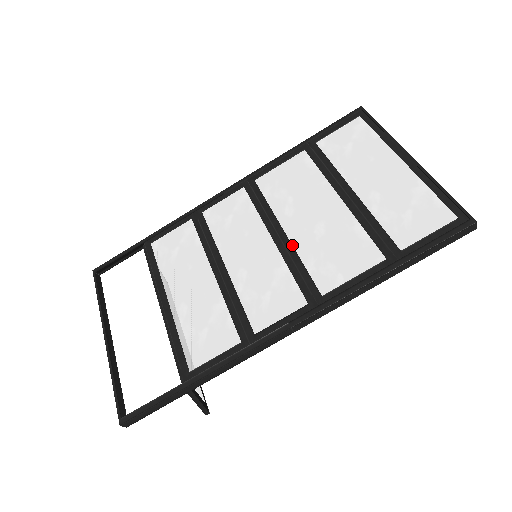
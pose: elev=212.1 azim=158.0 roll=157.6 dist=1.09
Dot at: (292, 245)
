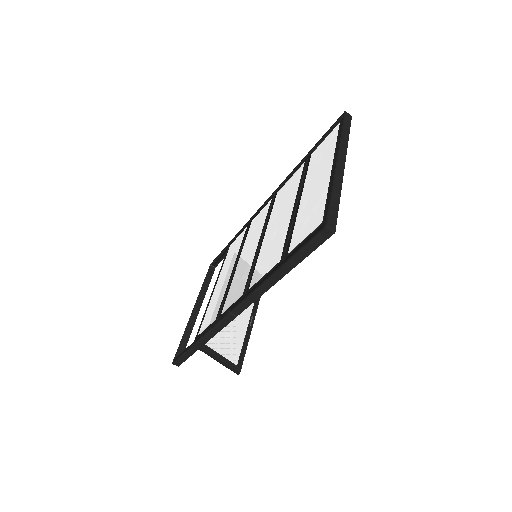
Dot at: (261, 248)
